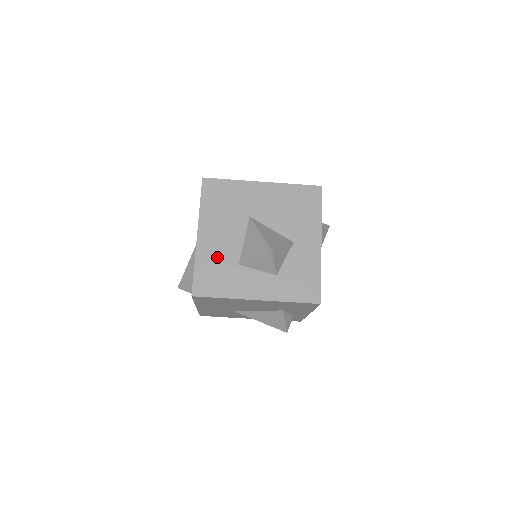
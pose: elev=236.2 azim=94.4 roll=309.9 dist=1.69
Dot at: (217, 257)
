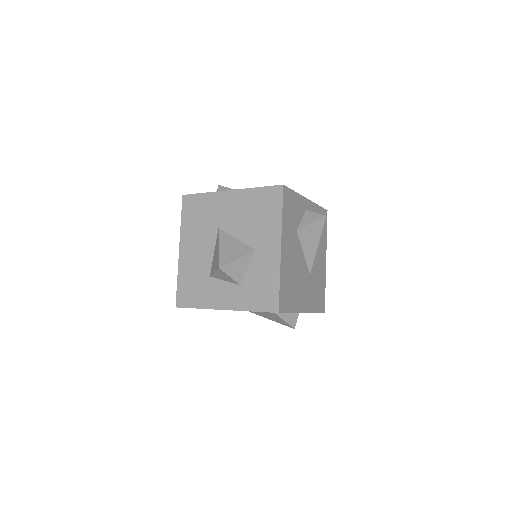
Dot at: (193, 270)
